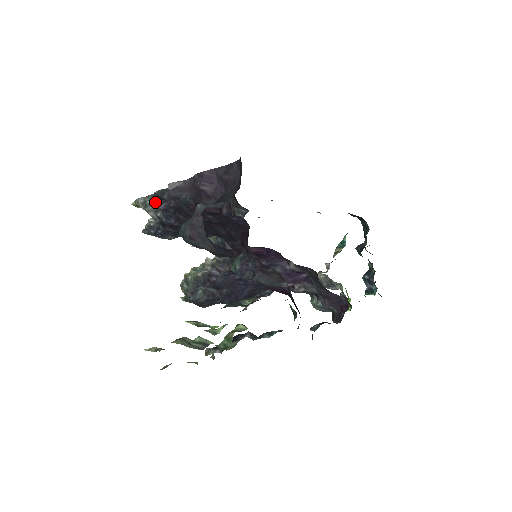
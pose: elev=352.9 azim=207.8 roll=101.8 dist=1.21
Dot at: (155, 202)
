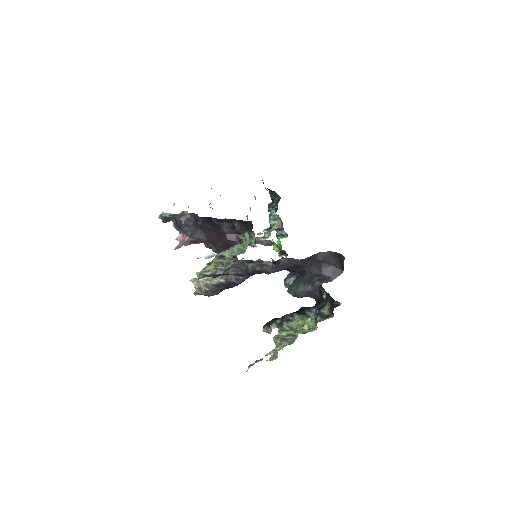
Dot at: (250, 272)
